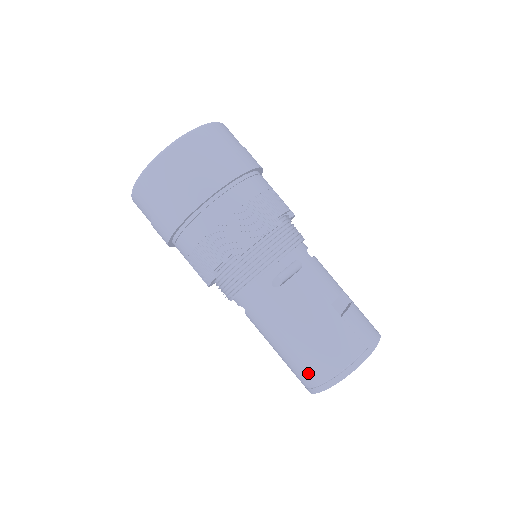
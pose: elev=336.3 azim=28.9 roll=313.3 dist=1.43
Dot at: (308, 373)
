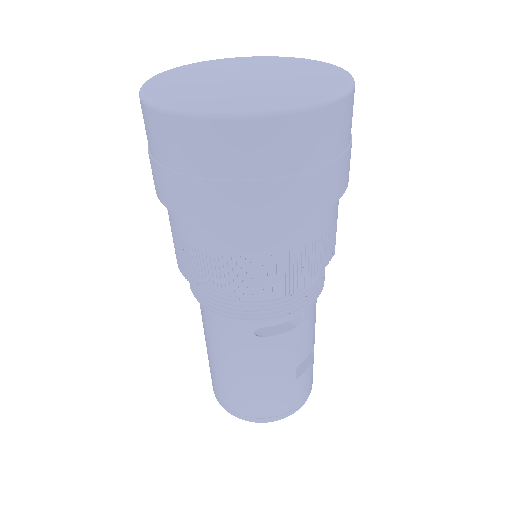
Dot at: (226, 396)
